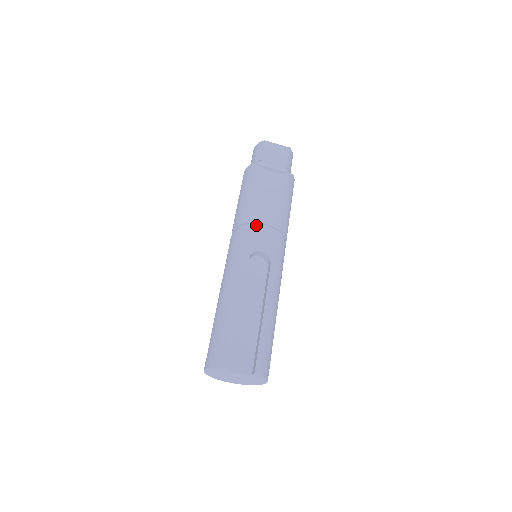
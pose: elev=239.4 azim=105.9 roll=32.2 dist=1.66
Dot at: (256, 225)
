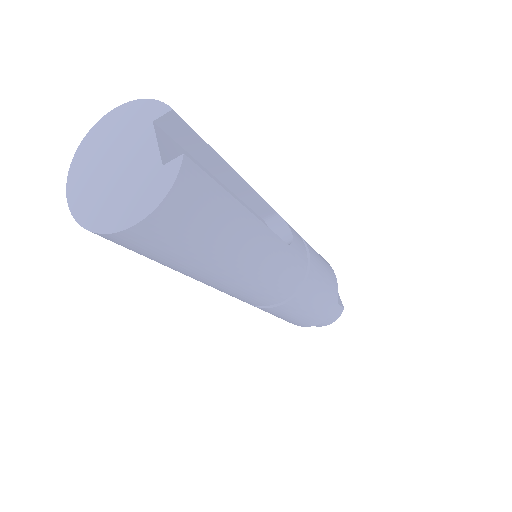
Dot at: occluded
